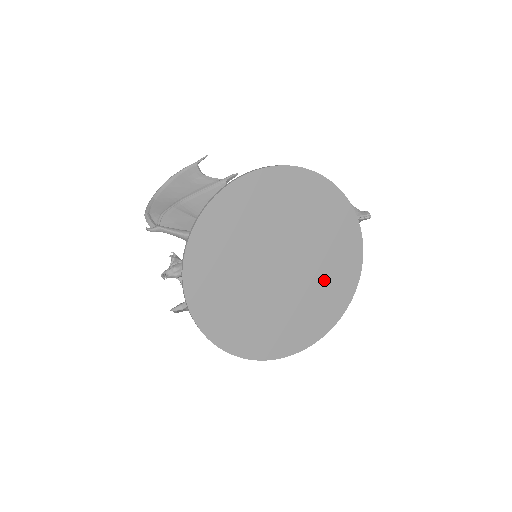
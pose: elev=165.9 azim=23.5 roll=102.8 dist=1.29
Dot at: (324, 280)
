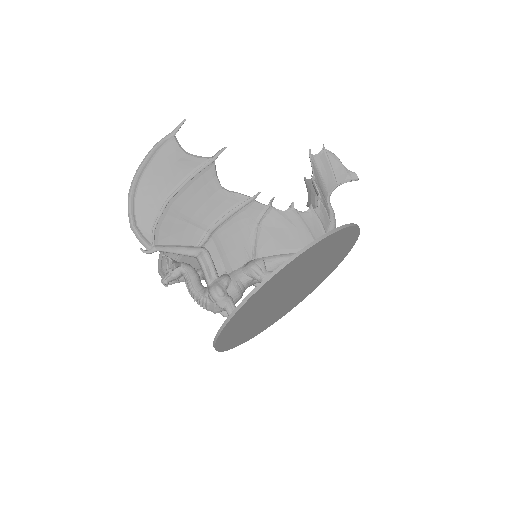
Dot at: (318, 276)
